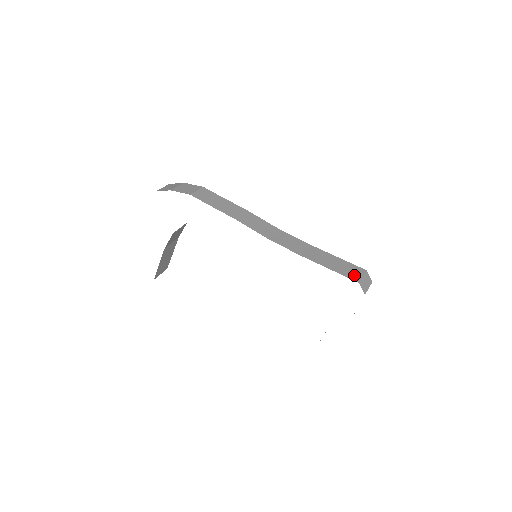
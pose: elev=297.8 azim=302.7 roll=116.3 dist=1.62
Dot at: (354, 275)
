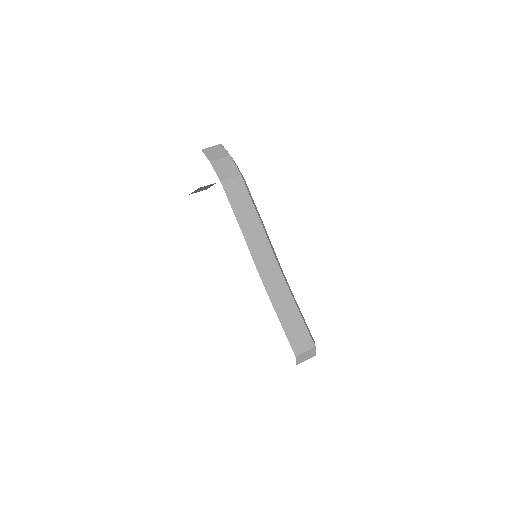
Dot at: (299, 346)
